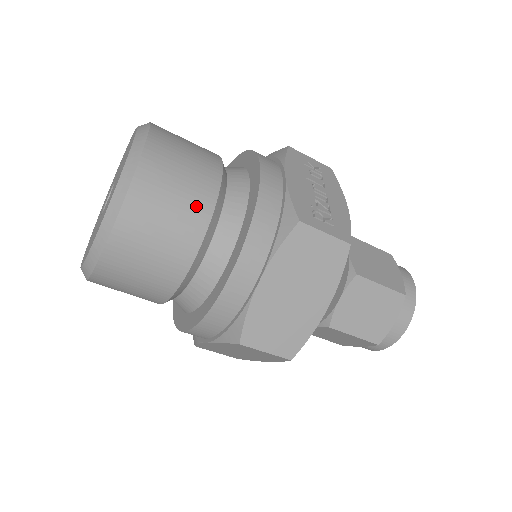
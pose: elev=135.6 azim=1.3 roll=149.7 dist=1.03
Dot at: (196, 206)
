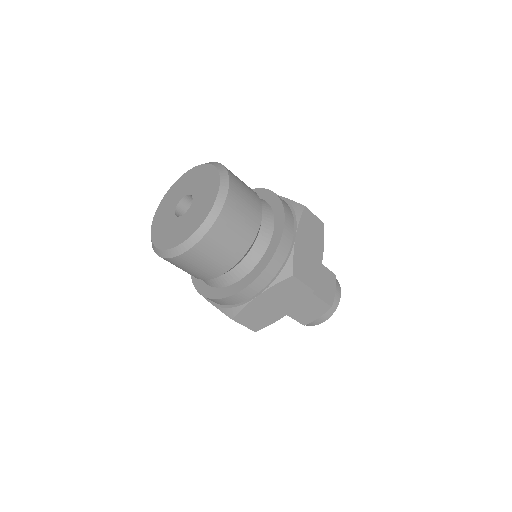
Dot at: (255, 198)
